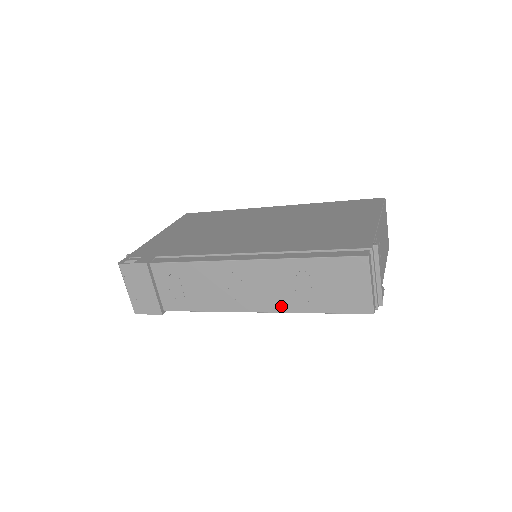
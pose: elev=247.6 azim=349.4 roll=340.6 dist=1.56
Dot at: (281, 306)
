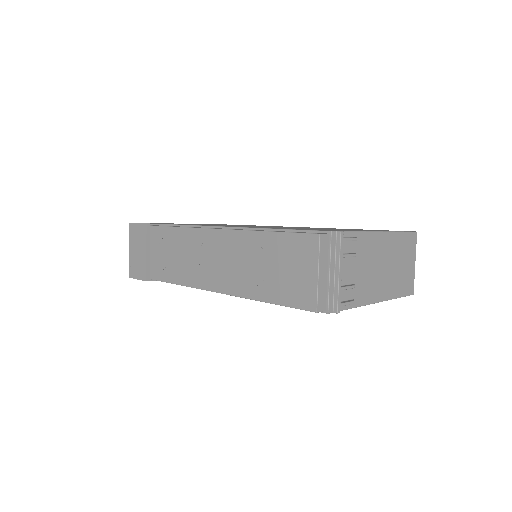
Dot at: (236, 288)
